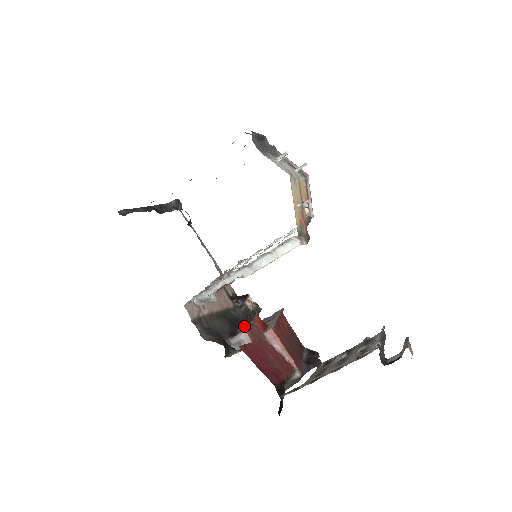
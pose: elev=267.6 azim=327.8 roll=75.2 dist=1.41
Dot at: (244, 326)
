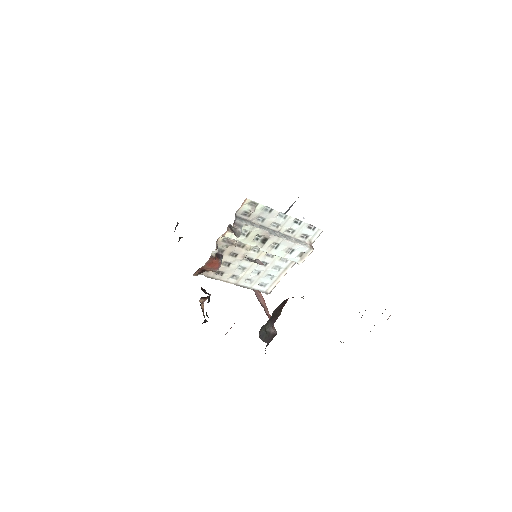
Dot at: occluded
